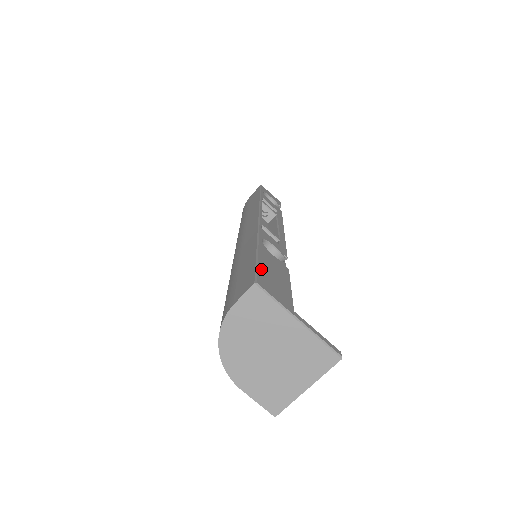
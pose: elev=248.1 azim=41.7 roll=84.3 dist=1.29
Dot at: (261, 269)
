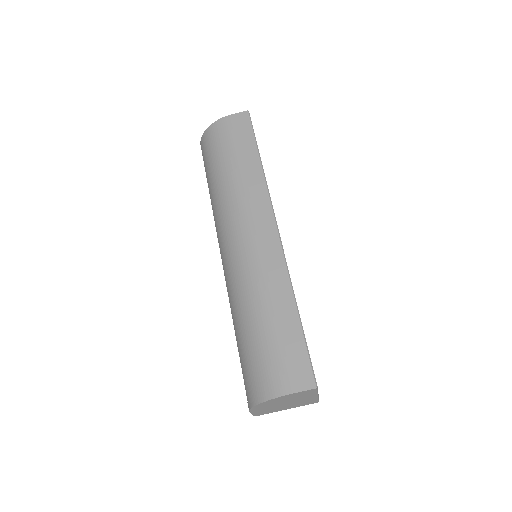
Dot at: occluded
